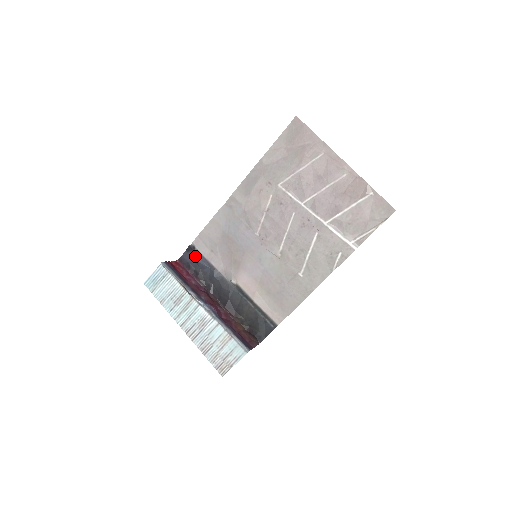
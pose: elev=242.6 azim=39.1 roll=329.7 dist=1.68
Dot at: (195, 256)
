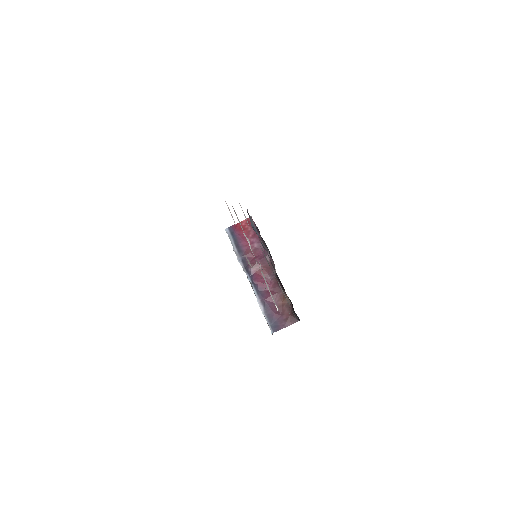
Dot at: occluded
